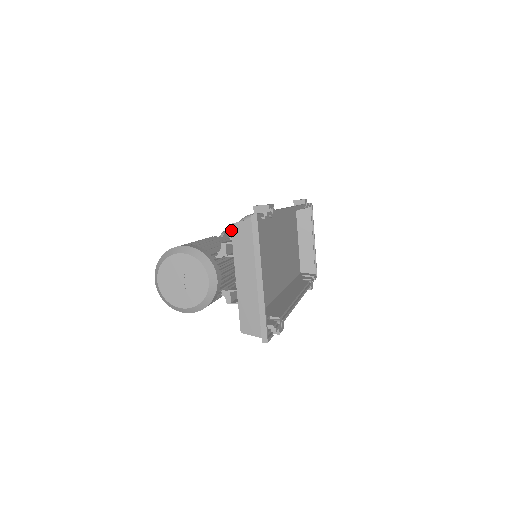
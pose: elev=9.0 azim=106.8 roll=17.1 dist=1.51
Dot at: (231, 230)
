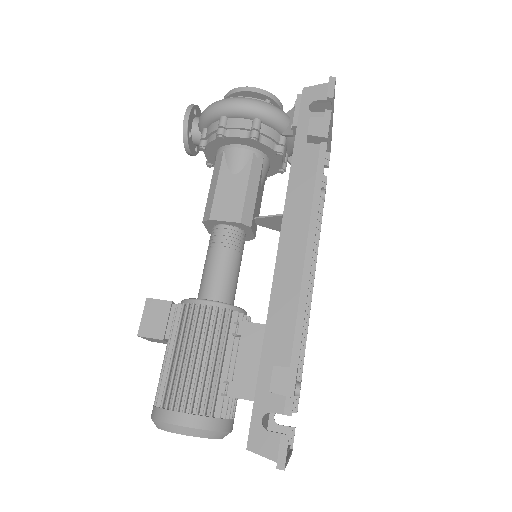
Dot at: (247, 449)
